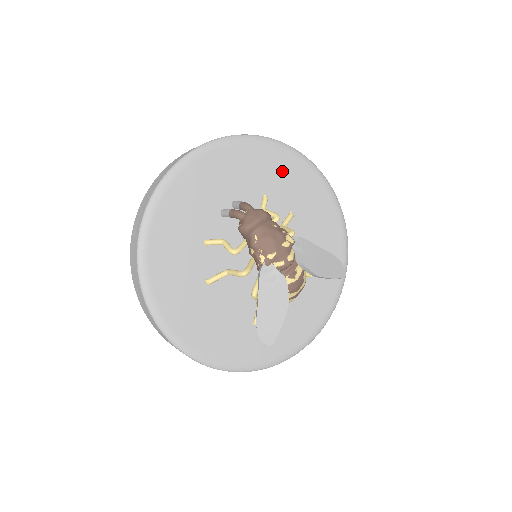
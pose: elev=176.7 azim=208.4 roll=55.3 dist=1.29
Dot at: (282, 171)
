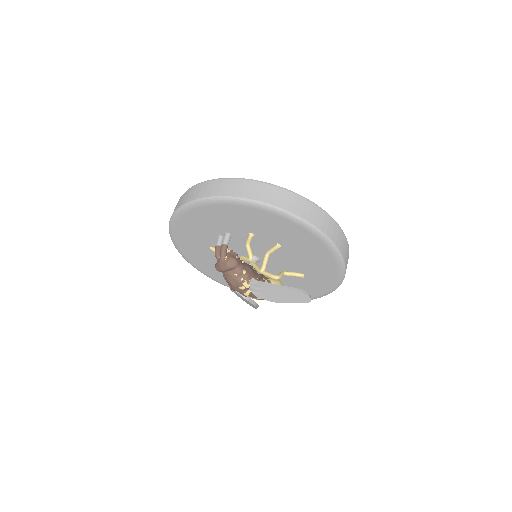
Dot at: (264, 221)
